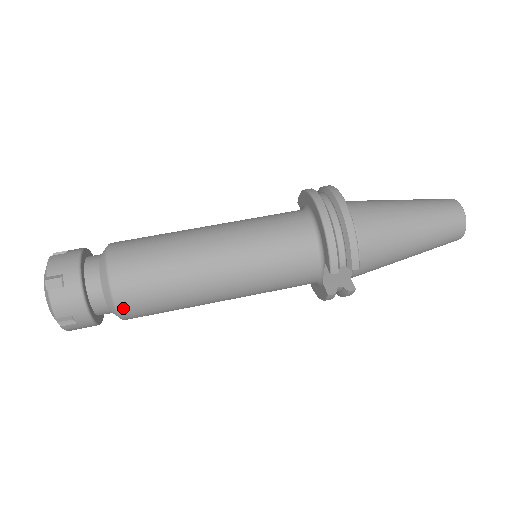
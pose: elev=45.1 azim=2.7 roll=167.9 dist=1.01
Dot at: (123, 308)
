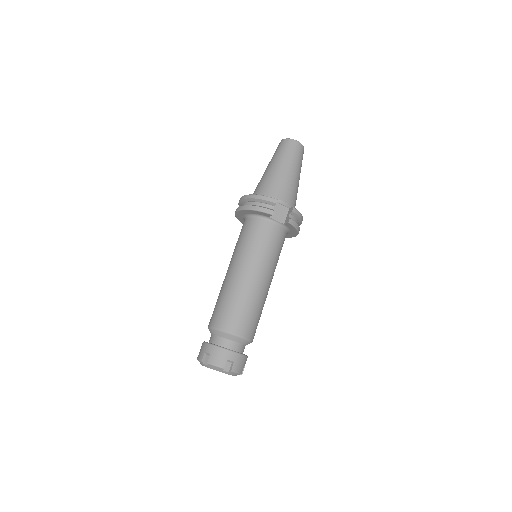
Dot at: (238, 332)
